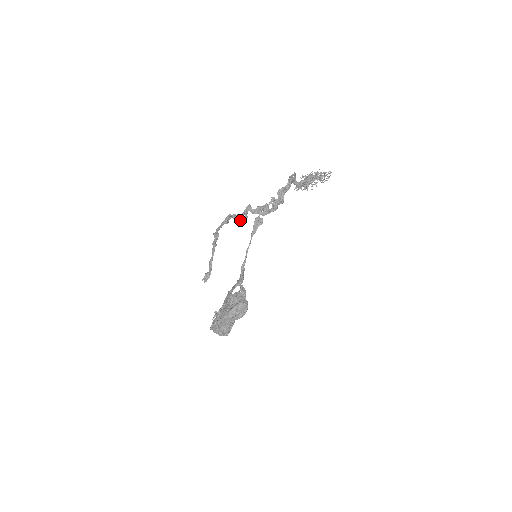
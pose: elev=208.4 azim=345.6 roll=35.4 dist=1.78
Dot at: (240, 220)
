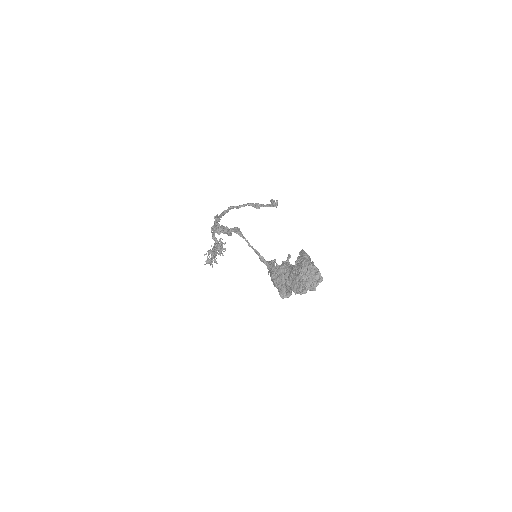
Dot at: (221, 230)
